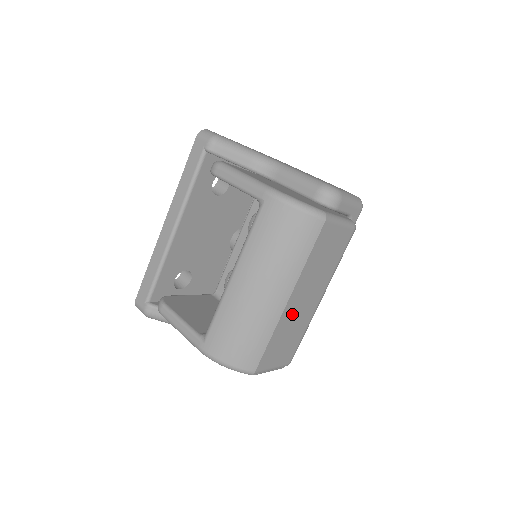
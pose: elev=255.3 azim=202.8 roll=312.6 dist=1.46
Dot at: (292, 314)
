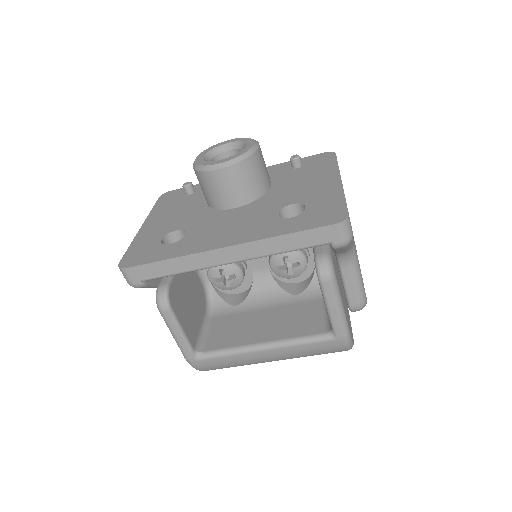
Dot at: occluded
